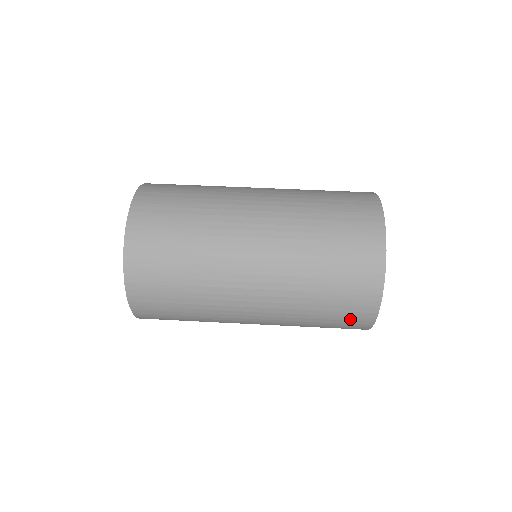
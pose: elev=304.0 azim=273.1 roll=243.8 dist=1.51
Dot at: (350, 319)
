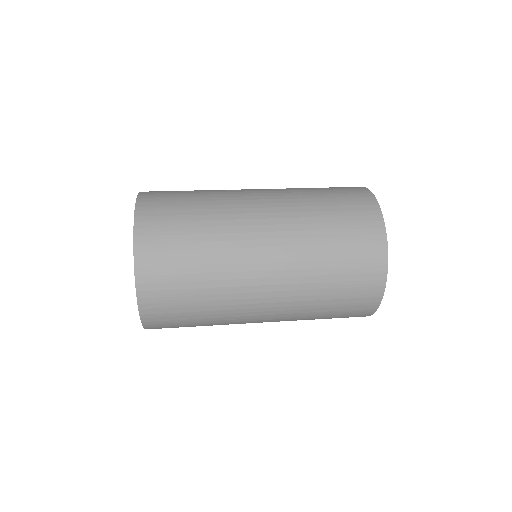
Dot at: (363, 271)
